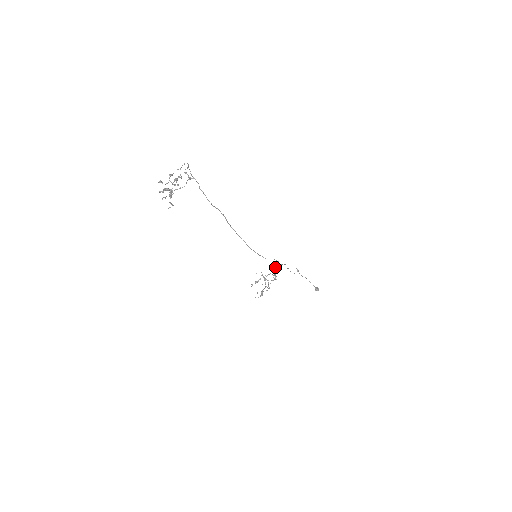
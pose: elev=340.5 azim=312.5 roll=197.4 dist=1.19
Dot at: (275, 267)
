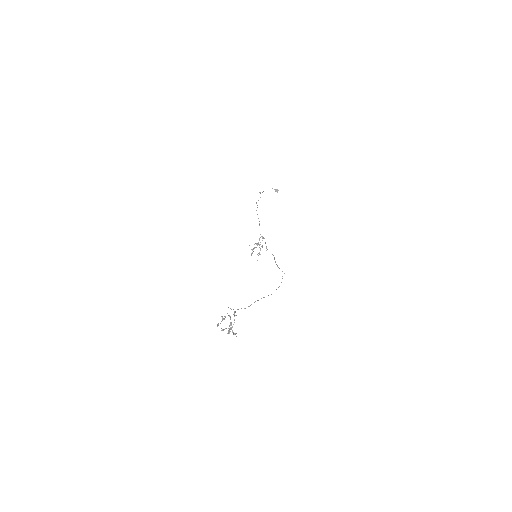
Dot at: (274, 259)
